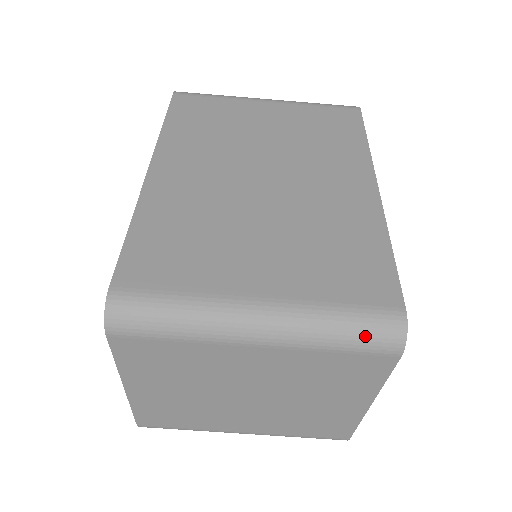
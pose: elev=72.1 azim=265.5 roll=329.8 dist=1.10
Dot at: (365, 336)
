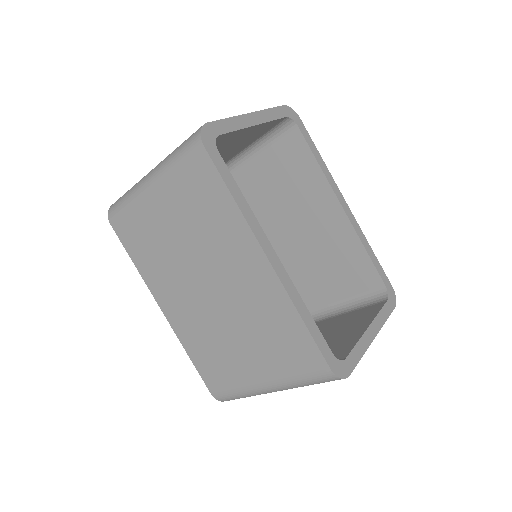
Dot at: occluded
